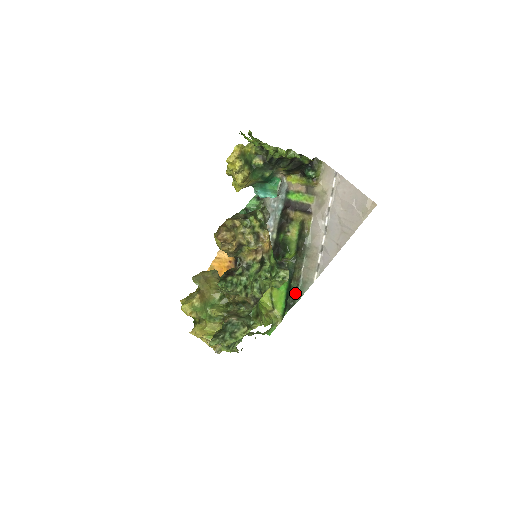
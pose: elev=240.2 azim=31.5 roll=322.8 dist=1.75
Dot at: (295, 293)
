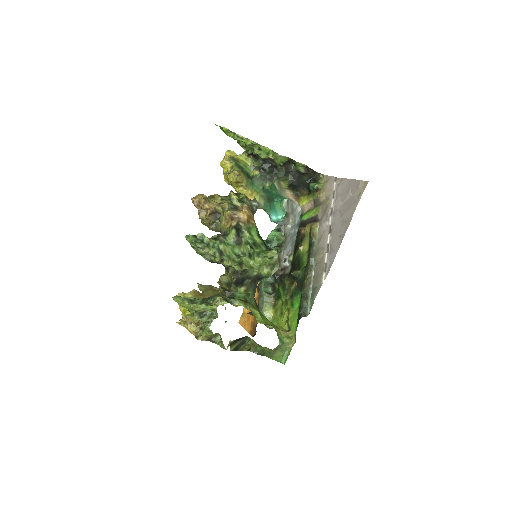
Dot at: (305, 301)
